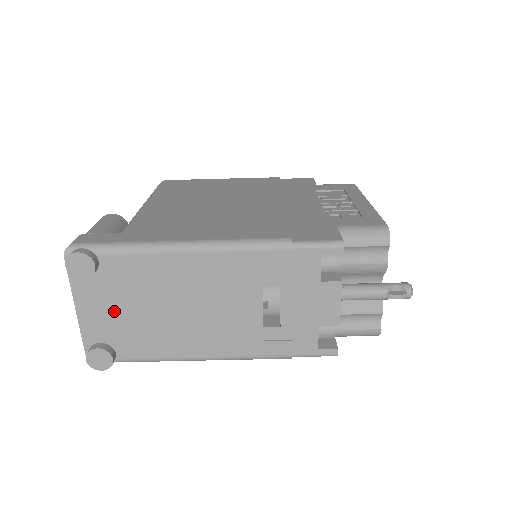
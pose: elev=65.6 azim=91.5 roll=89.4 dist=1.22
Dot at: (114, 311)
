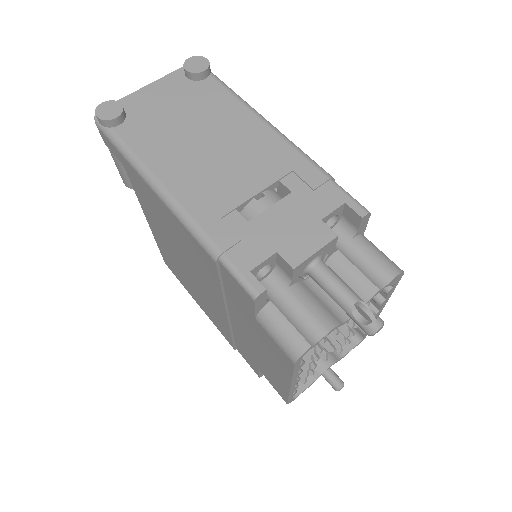
Dot at: (166, 105)
